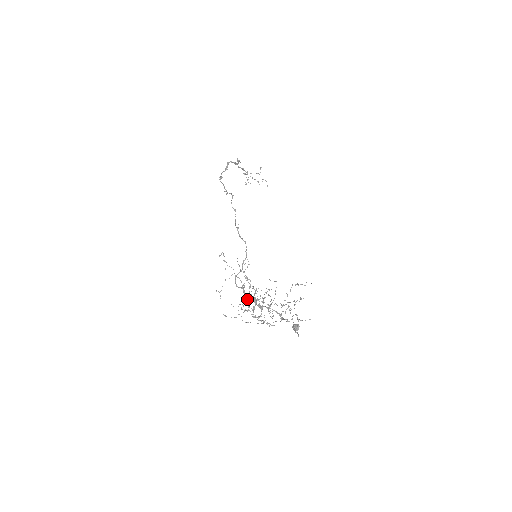
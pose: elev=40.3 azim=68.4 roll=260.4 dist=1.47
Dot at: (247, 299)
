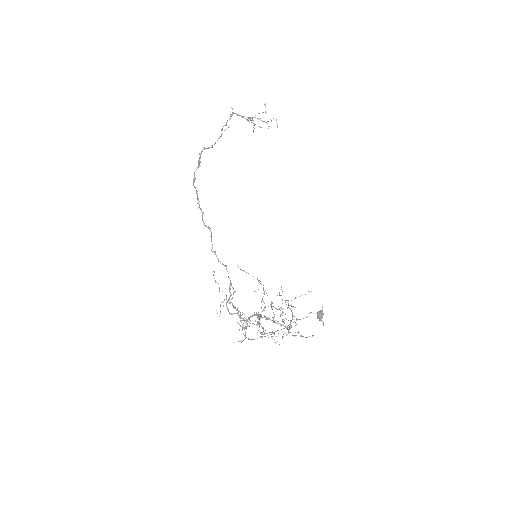
Dot at: occluded
